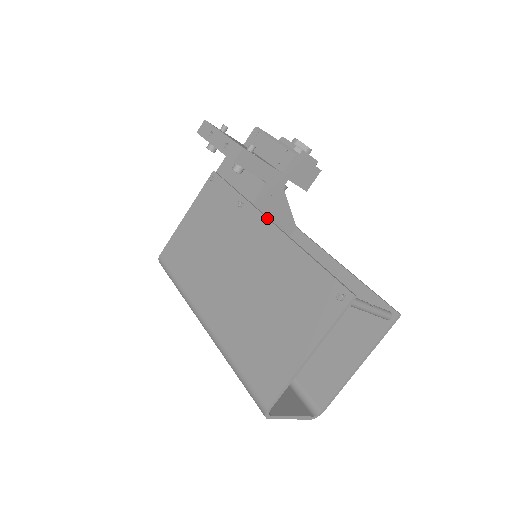
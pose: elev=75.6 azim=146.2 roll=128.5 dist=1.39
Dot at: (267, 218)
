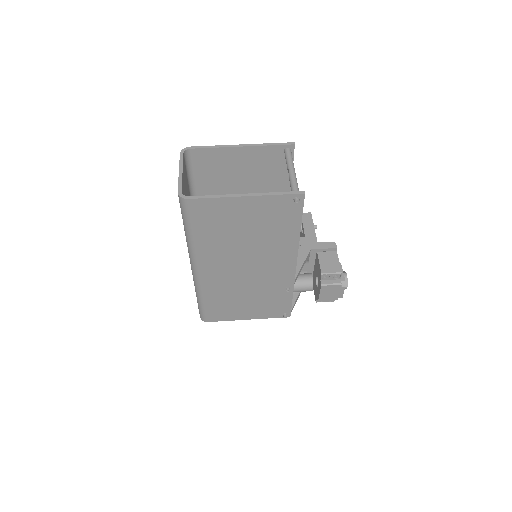
Dot at: occluded
